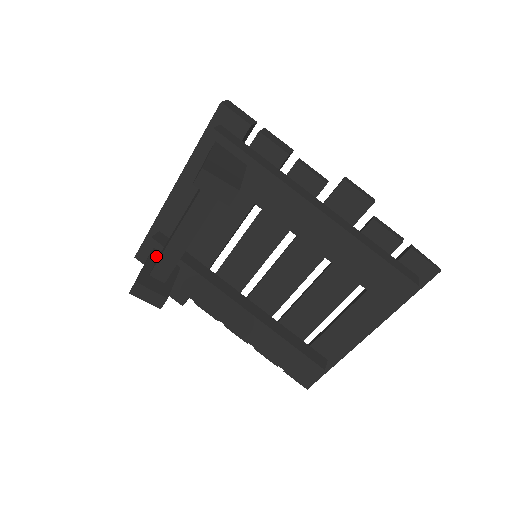
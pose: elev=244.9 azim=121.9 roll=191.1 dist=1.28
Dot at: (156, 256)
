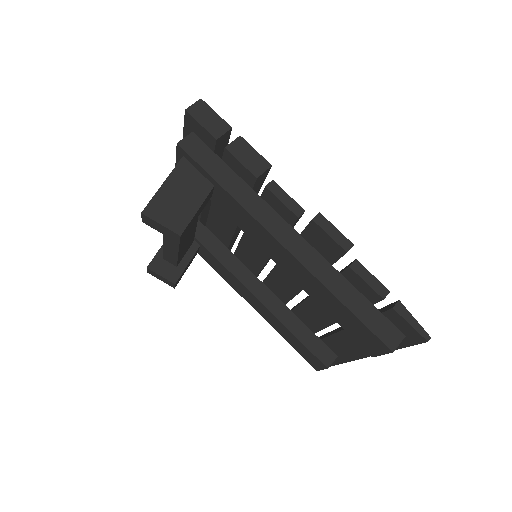
Dot at: occluded
